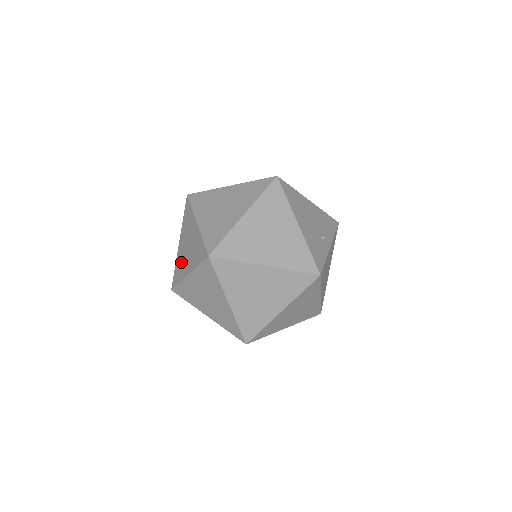
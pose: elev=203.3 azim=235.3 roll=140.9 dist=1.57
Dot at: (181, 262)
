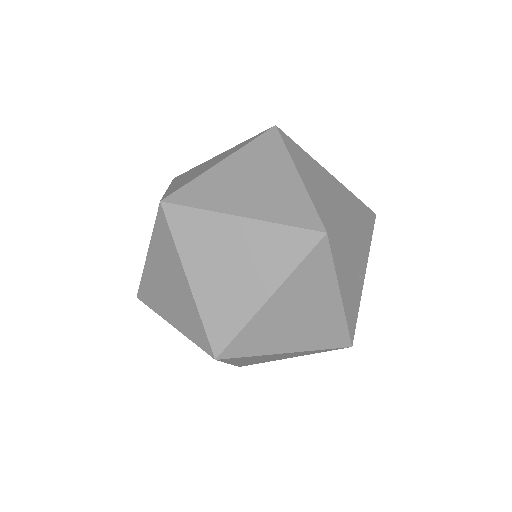
Dot at: (155, 290)
